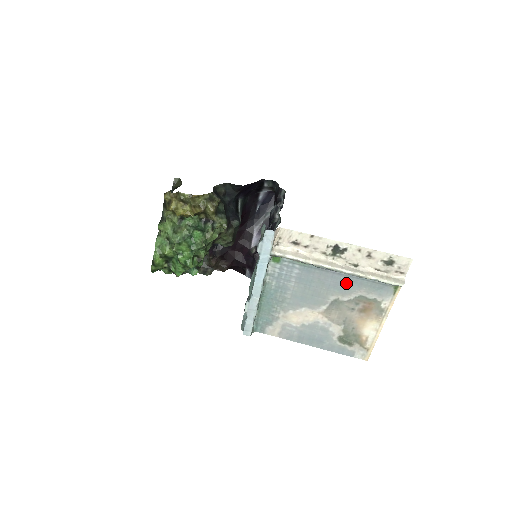
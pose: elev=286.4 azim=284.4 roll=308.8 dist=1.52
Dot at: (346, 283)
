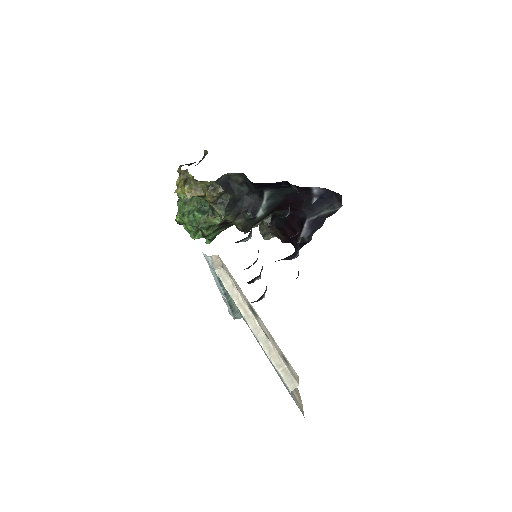
Dot at: occluded
